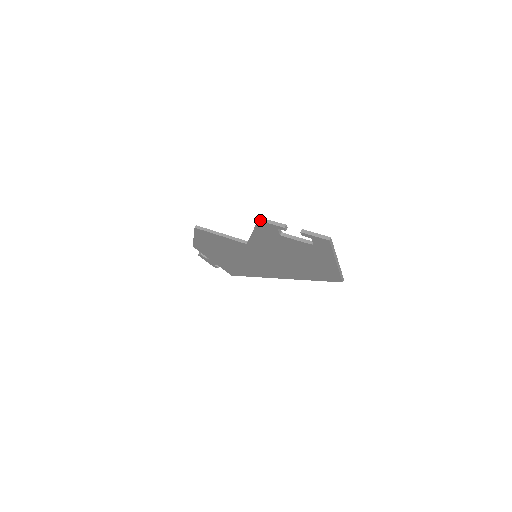
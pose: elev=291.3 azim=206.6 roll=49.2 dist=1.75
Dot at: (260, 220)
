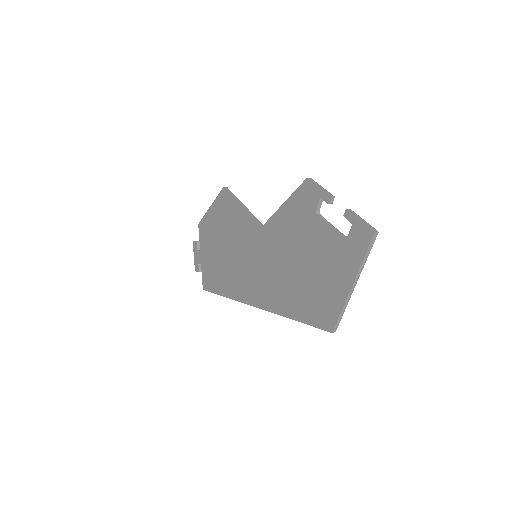
Dot at: (309, 179)
